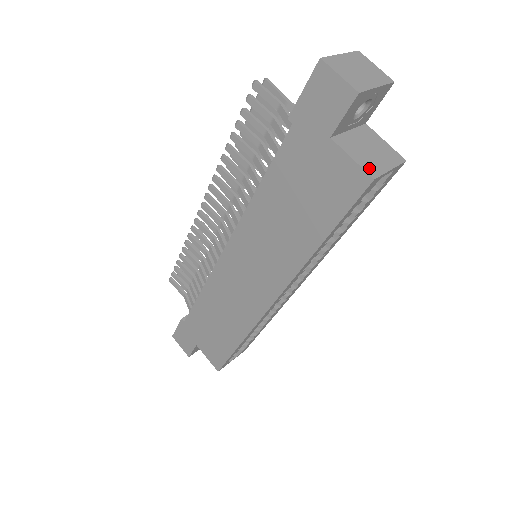
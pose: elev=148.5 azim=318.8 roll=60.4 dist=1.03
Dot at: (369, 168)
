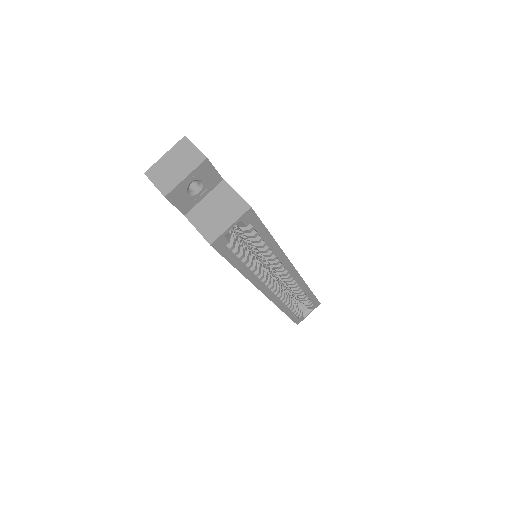
Dot at: (209, 234)
